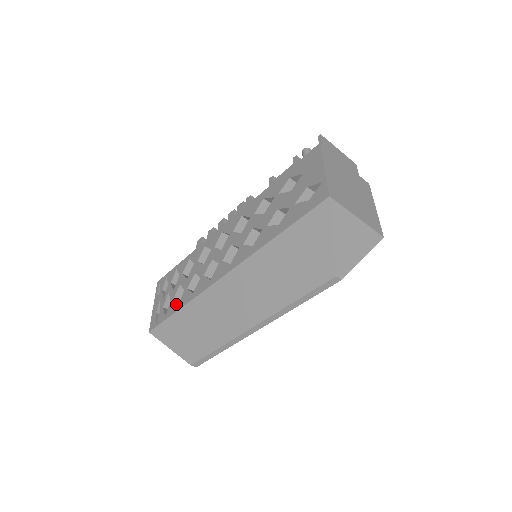
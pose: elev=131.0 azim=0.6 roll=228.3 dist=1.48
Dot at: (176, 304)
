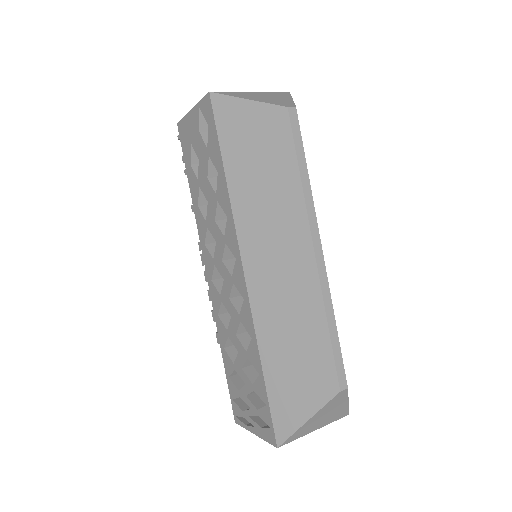
Dot at: (257, 377)
